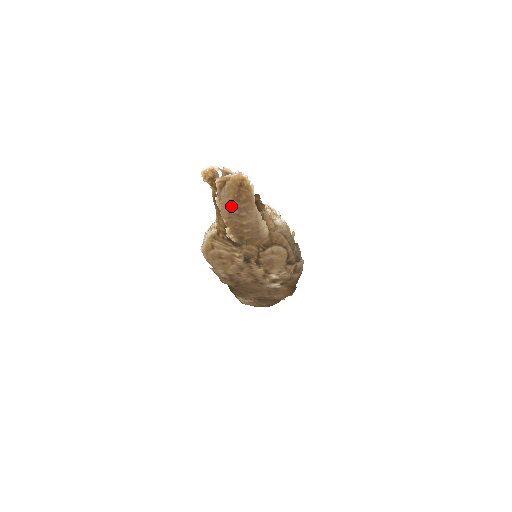
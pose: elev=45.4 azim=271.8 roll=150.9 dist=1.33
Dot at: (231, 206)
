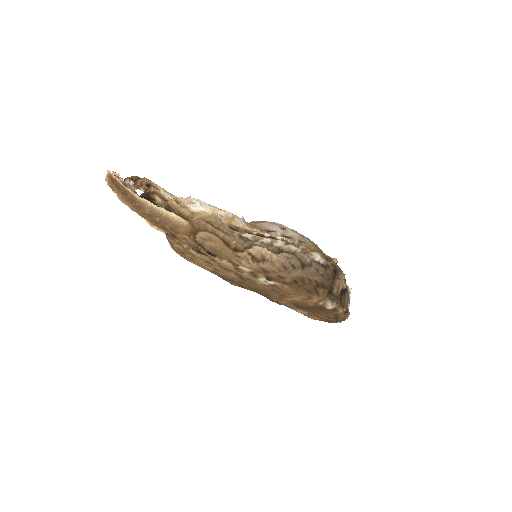
Dot at: (127, 200)
